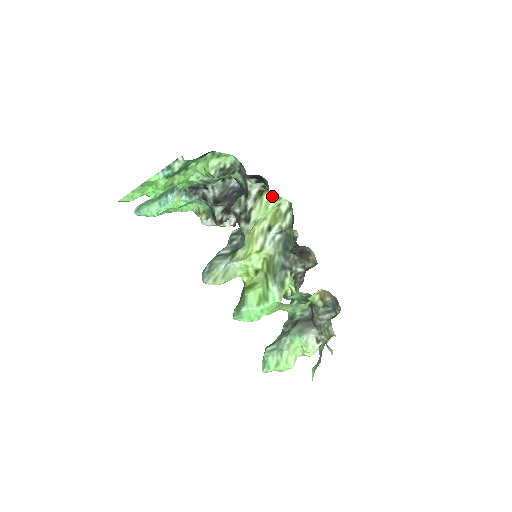
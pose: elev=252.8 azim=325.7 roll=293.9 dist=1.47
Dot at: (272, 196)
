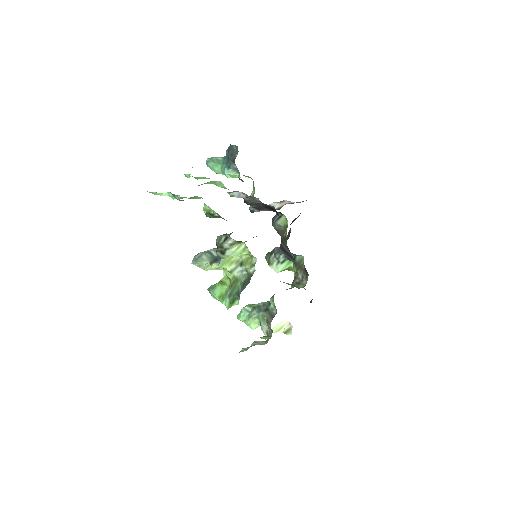
Dot at: occluded
